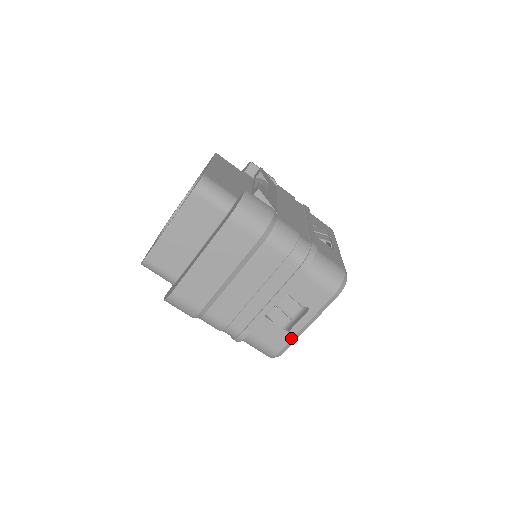
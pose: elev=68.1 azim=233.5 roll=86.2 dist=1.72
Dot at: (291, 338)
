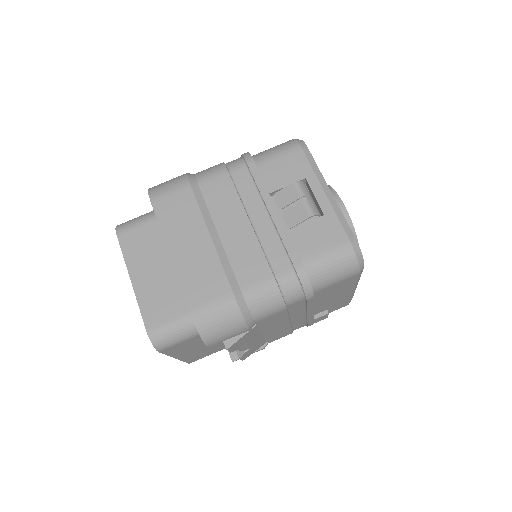
Dot at: (335, 216)
